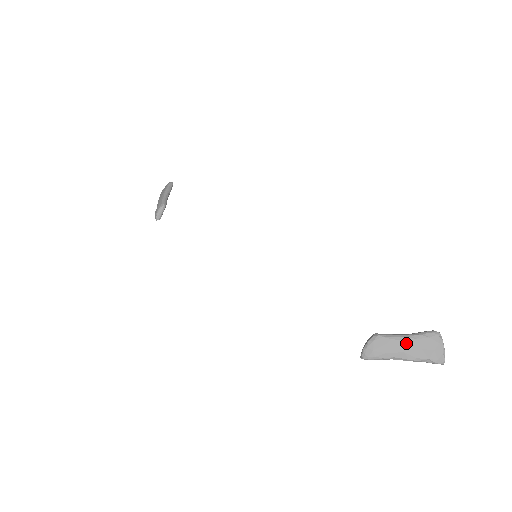
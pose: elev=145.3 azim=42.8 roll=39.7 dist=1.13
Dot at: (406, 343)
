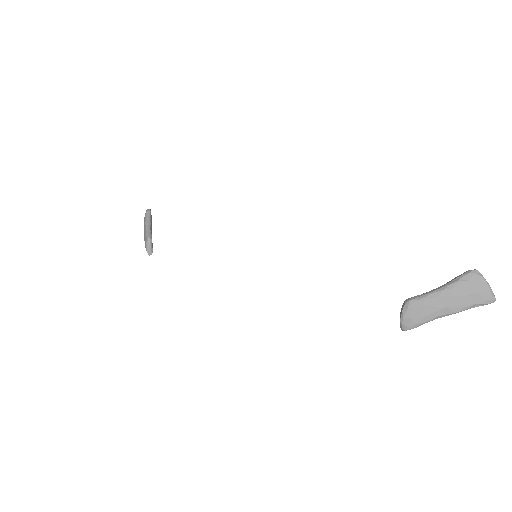
Dot at: (444, 297)
